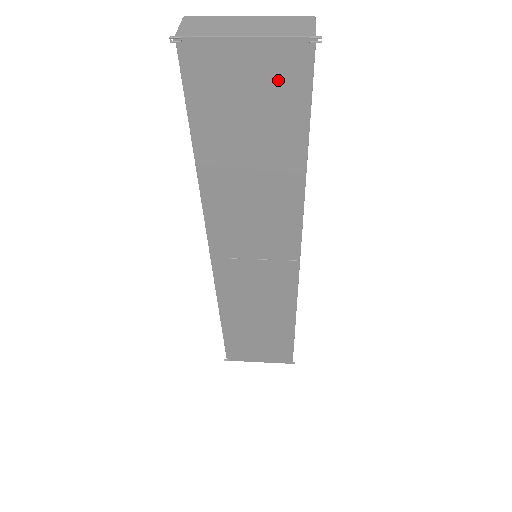
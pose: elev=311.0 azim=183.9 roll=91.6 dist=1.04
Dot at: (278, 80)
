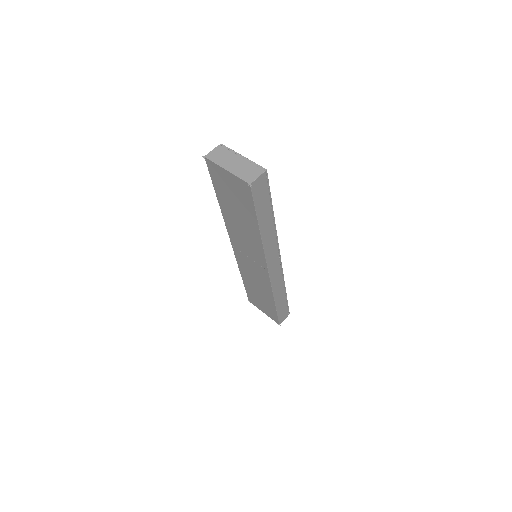
Dot at: (241, 191)
